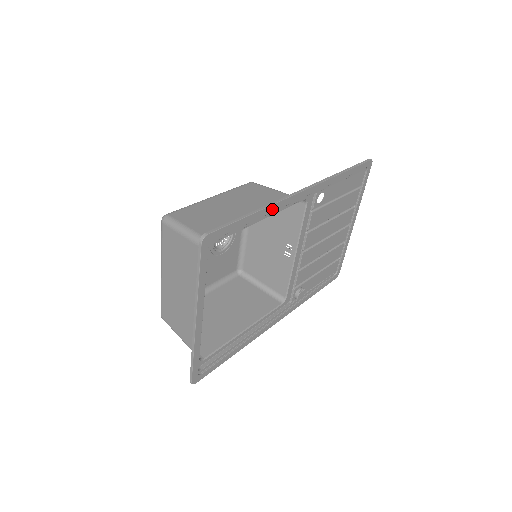
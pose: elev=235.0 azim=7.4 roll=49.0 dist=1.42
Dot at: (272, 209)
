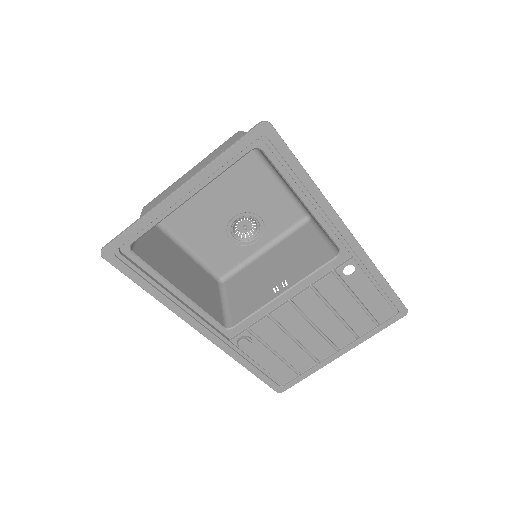
Dot at: (319, 200)
